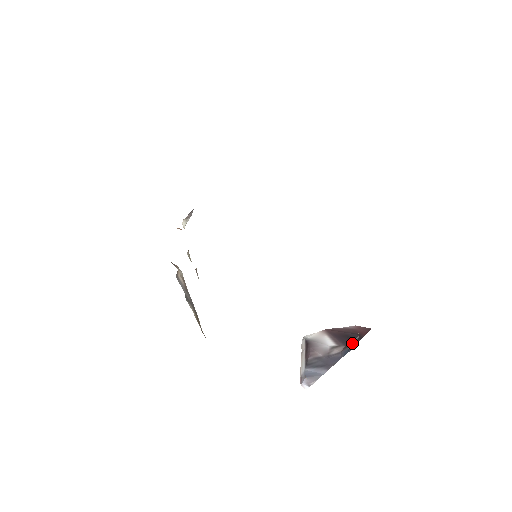
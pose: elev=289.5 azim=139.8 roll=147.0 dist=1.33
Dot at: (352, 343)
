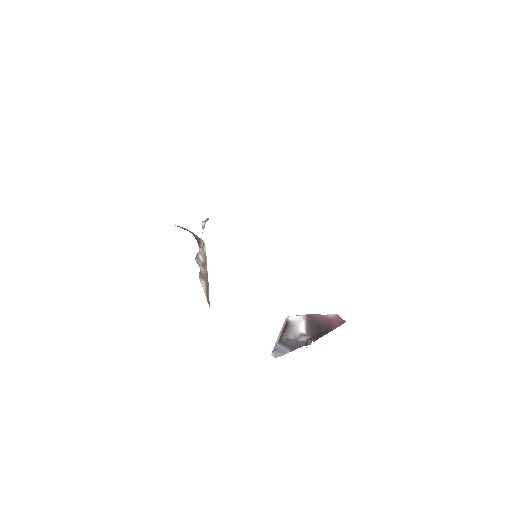
Dot at: (310, 341)
